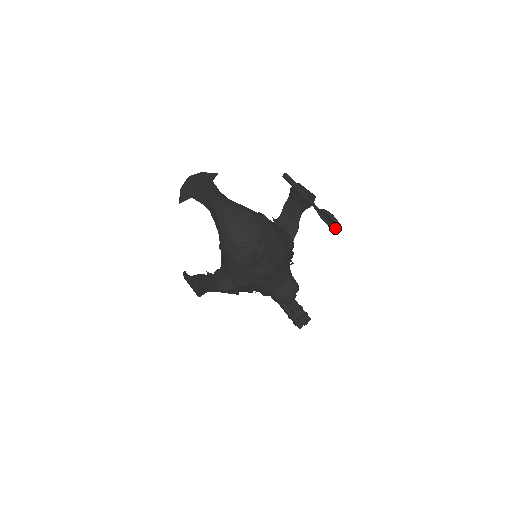
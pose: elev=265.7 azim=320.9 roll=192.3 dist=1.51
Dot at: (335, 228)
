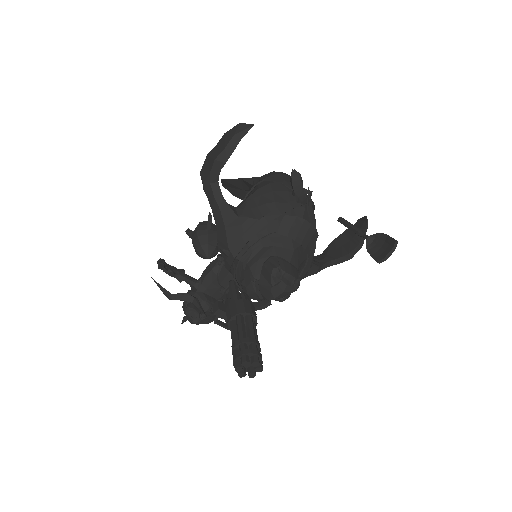
Dot at: (382, 255)
